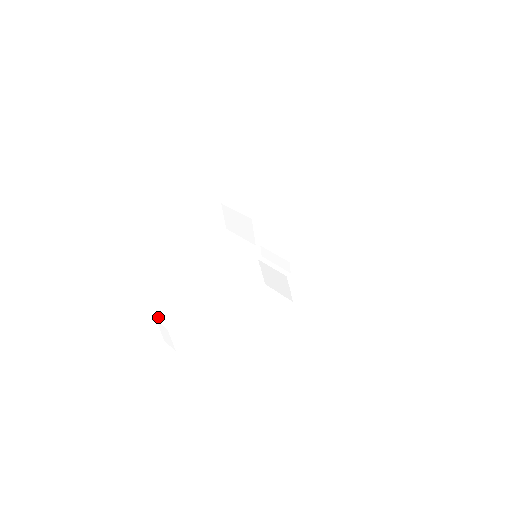
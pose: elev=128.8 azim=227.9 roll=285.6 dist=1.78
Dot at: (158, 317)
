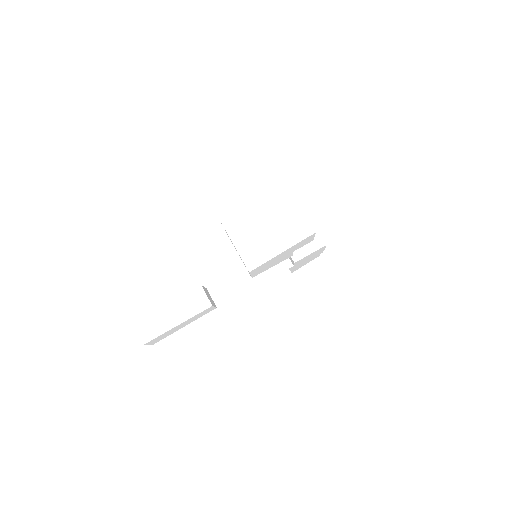
Dot at: (135, 323)
